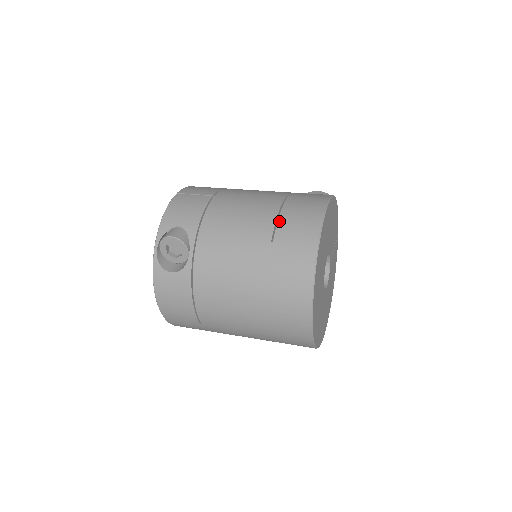
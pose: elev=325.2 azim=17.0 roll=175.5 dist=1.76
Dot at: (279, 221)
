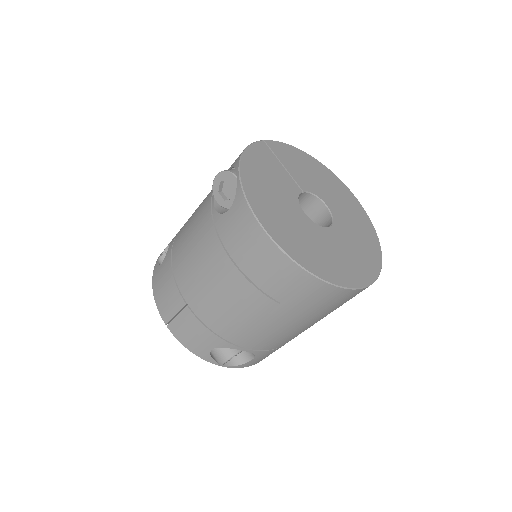
Dot at: (260, 287)
